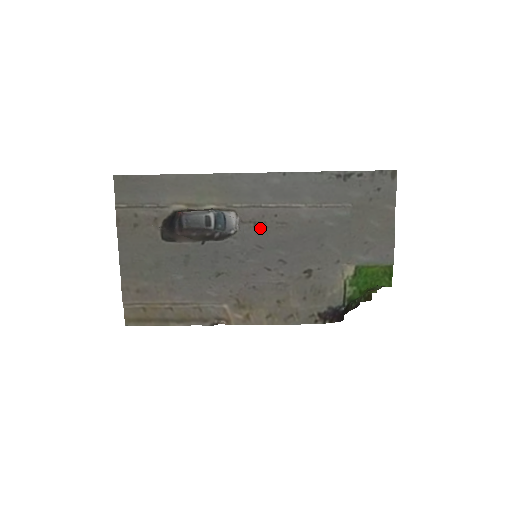
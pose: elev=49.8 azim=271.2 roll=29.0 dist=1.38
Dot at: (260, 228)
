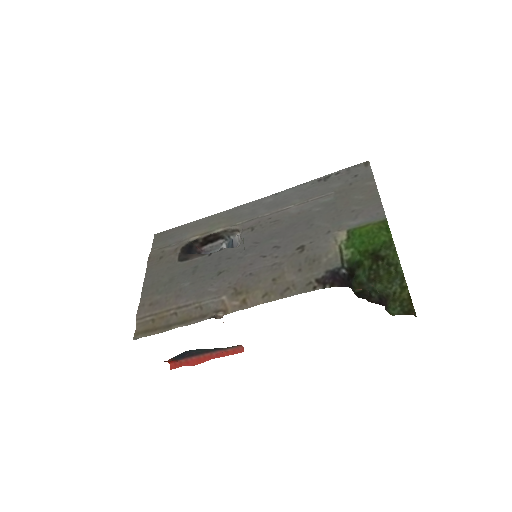
Dot at: (256, 230)
